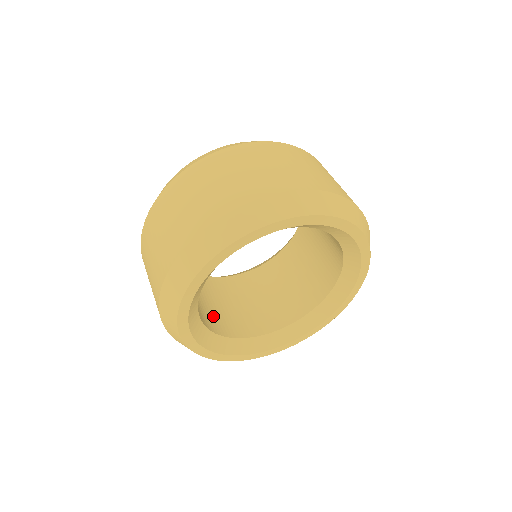
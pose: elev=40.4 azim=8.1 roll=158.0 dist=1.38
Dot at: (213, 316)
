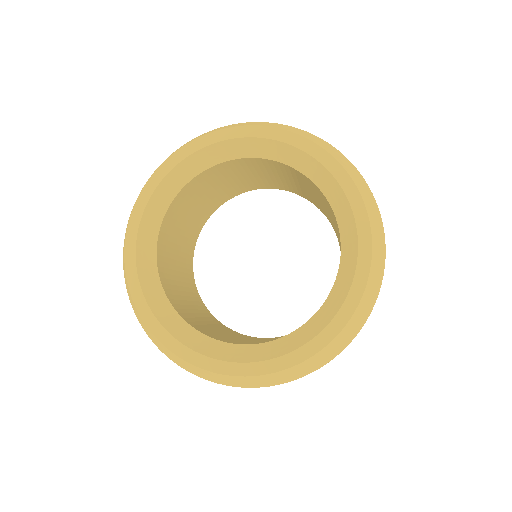
Dot at: (169, 267)
